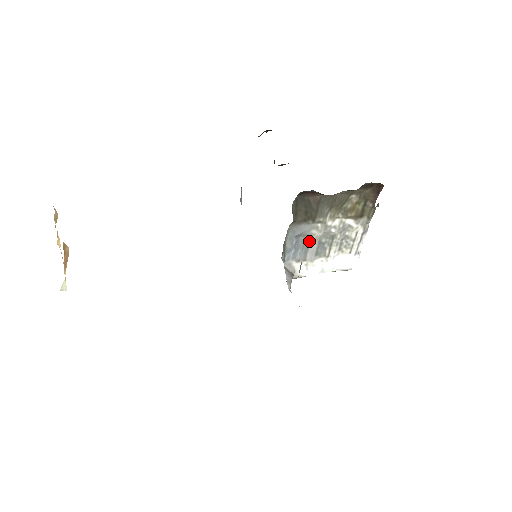
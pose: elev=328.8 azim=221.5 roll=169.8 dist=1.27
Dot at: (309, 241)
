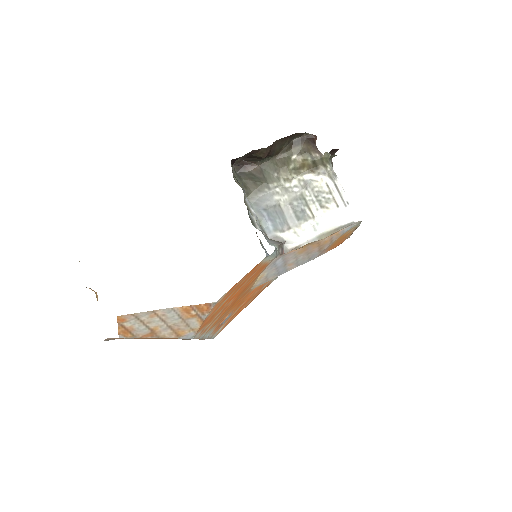
Dot at: (280, 208)
